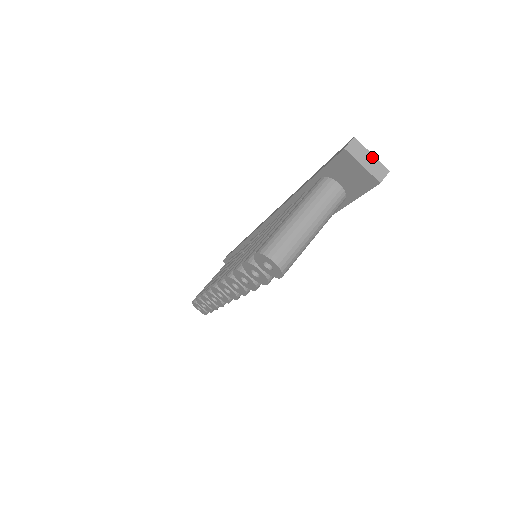
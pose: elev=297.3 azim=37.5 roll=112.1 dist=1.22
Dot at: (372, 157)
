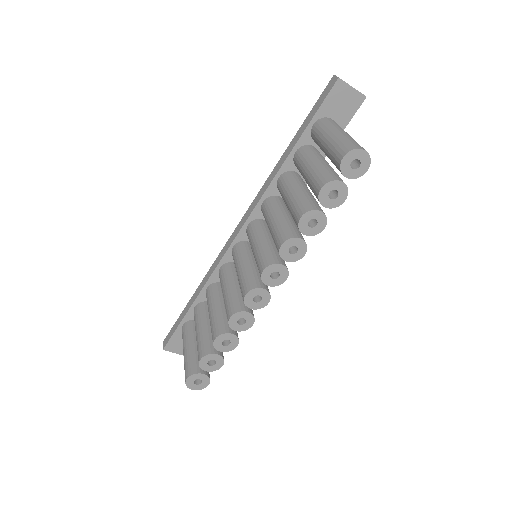
Dot at: occluded
